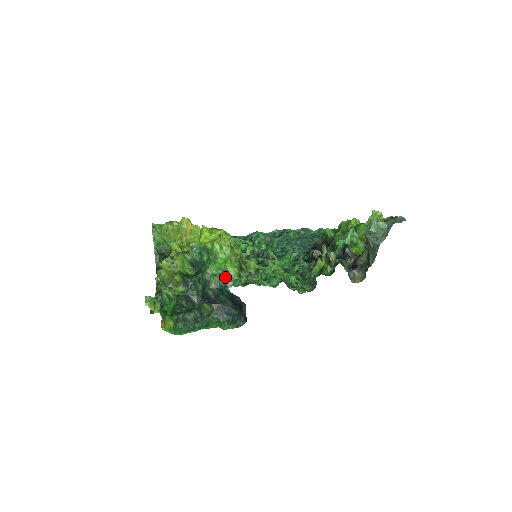
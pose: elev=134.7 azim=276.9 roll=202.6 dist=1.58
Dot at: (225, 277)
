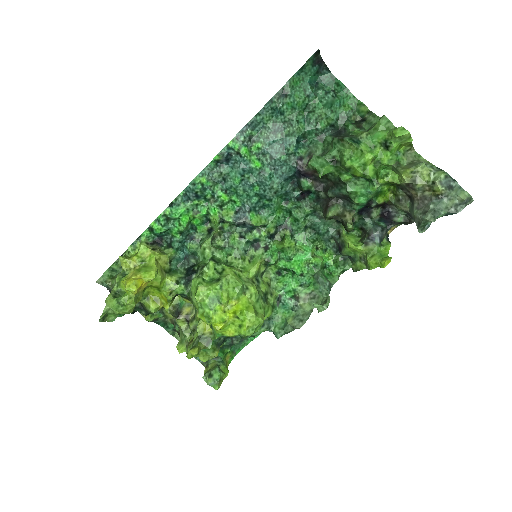
Dot at: (263, 323)
